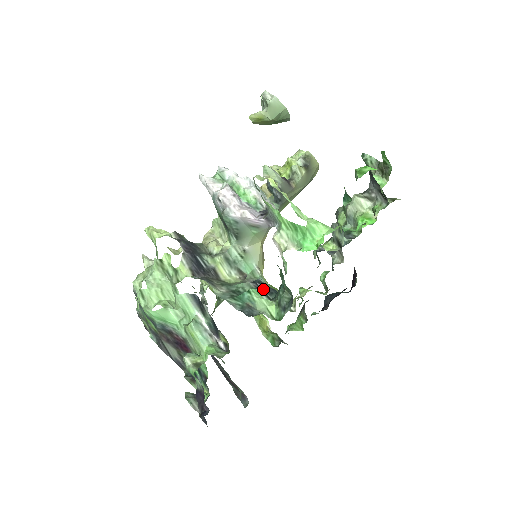
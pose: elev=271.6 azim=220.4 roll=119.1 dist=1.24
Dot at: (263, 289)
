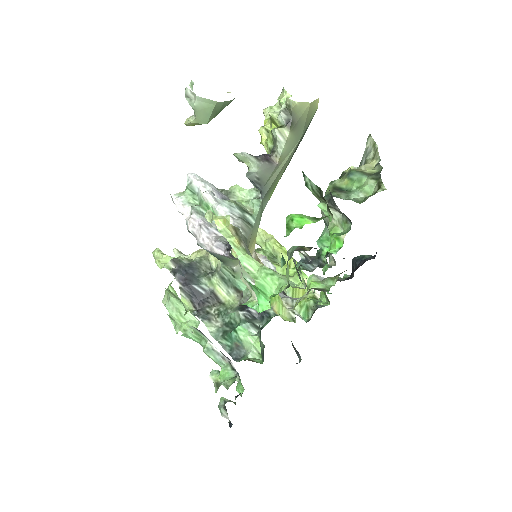
Dot at: (255, 313)
